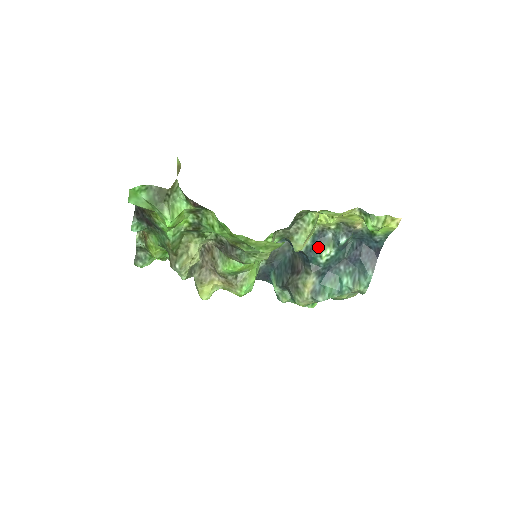
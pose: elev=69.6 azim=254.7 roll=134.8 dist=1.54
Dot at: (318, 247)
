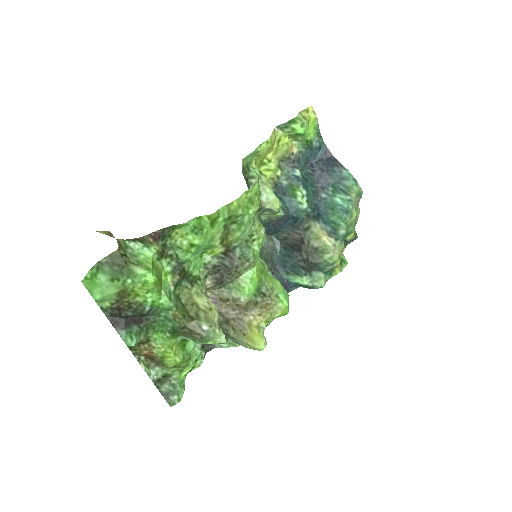
Dot at: (289, 199)
